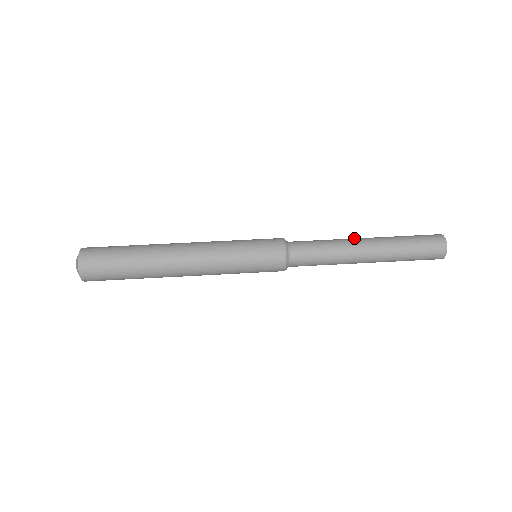
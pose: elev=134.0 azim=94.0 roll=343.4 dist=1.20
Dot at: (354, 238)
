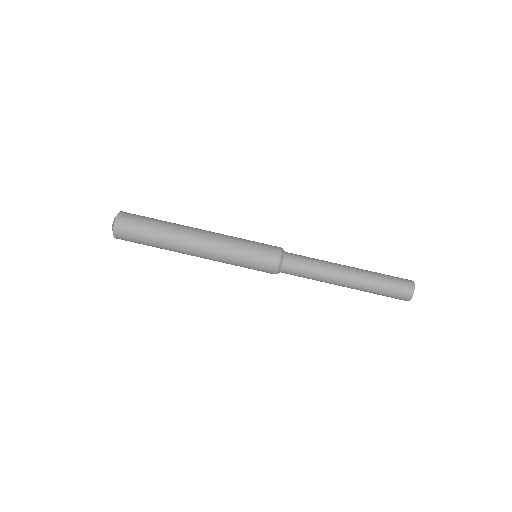
Dot at: (340, 264)
